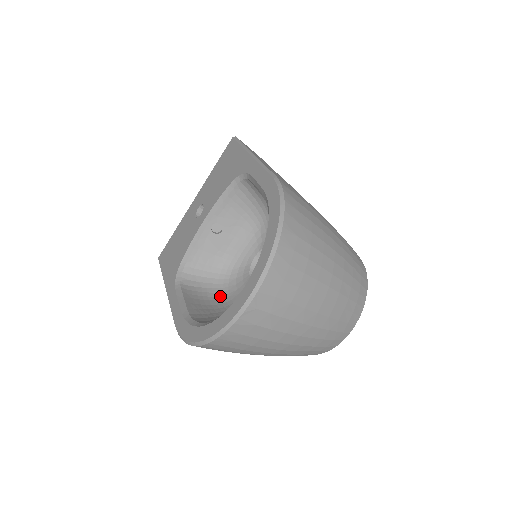
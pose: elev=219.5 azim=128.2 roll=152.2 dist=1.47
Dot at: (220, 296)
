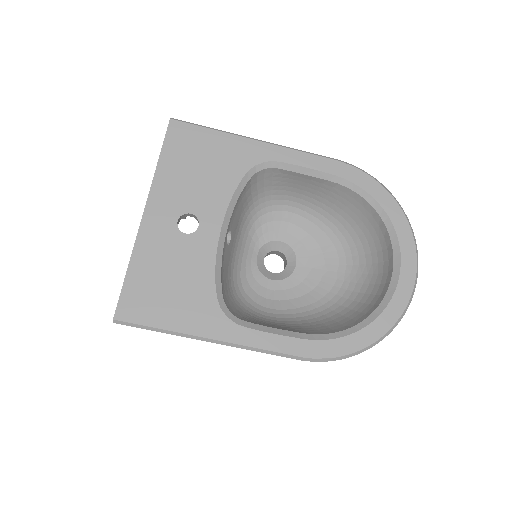
Dot at: (261, 313)
